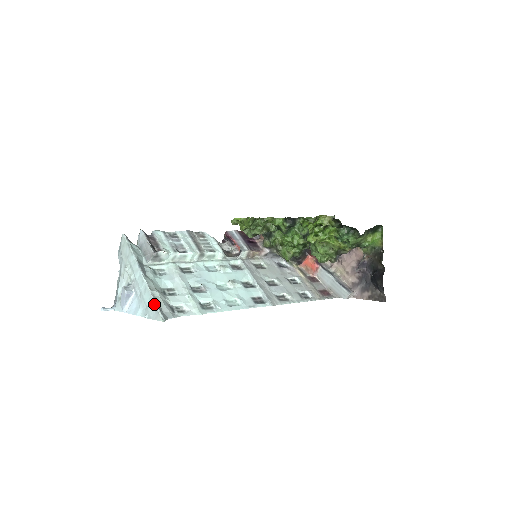
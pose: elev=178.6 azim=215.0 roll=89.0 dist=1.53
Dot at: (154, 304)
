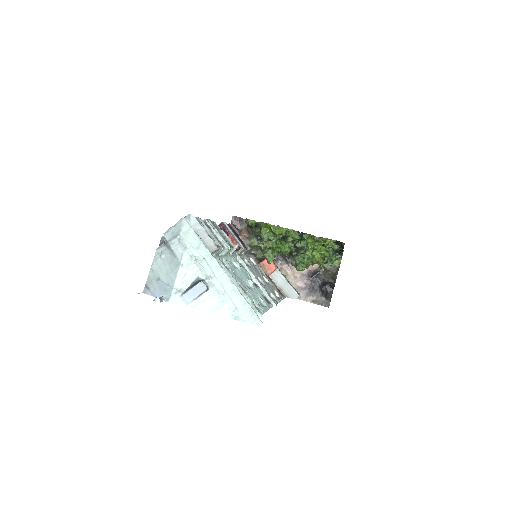
Dot at: (250, 308)
